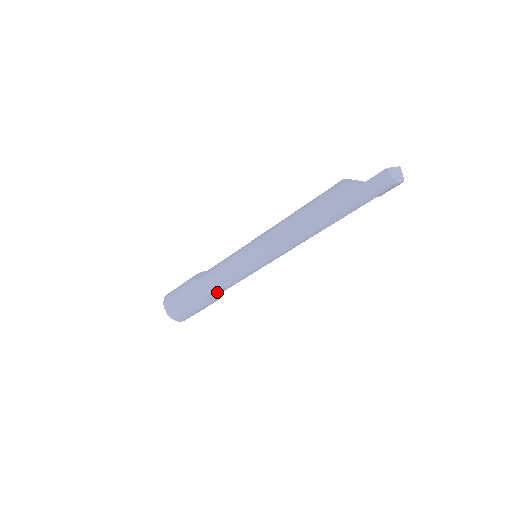
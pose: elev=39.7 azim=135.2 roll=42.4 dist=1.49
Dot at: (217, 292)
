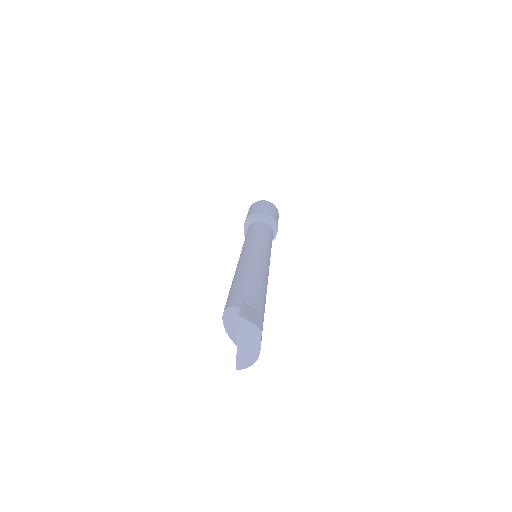
Dot at: occluded
